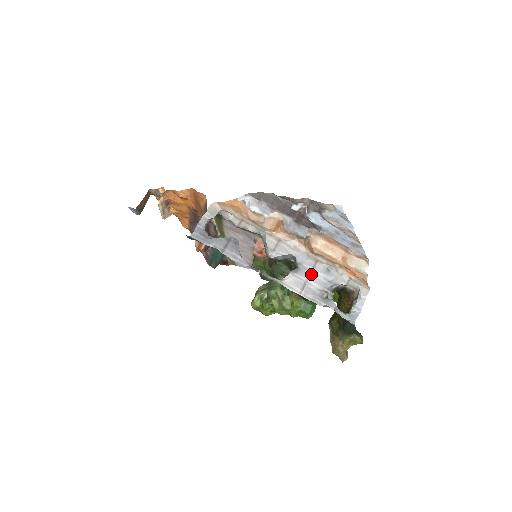
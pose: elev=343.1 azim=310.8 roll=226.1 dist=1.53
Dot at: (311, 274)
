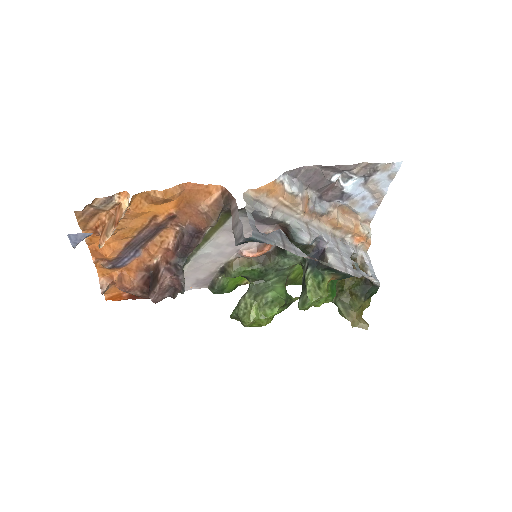
Dot at: (339, 250)
